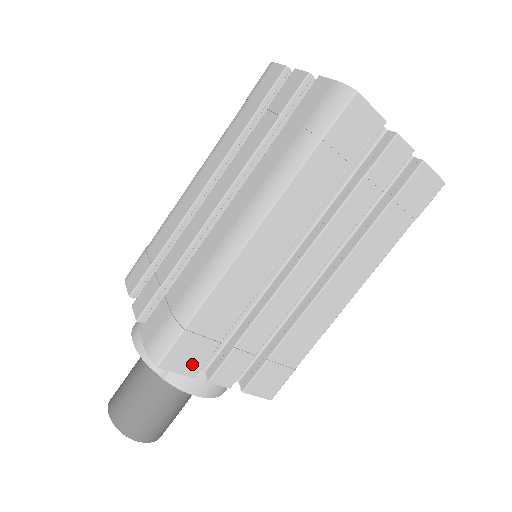
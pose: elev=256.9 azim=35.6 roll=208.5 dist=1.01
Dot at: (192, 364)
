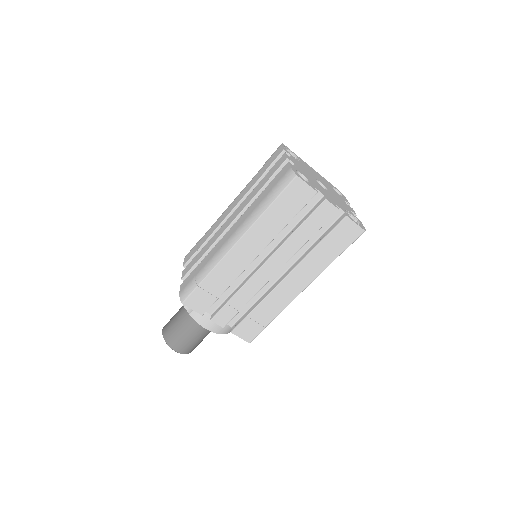
Dot at: (201, 307)
